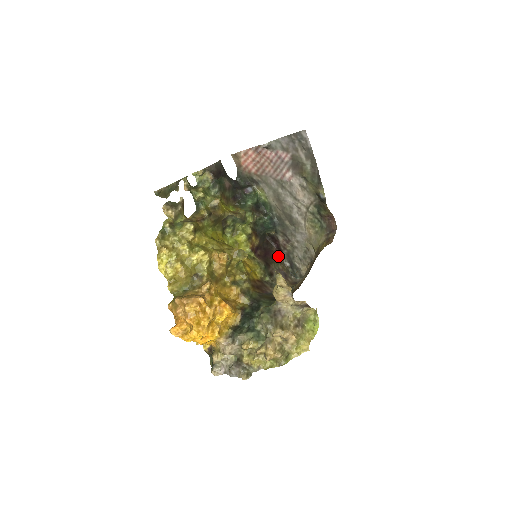
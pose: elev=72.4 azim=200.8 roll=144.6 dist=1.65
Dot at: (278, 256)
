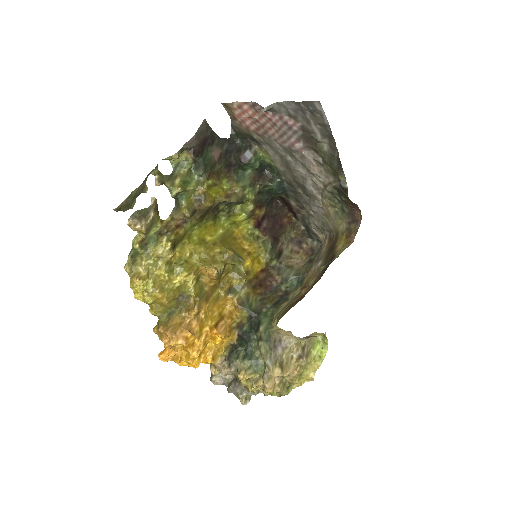
Dot at: (290, 220)
